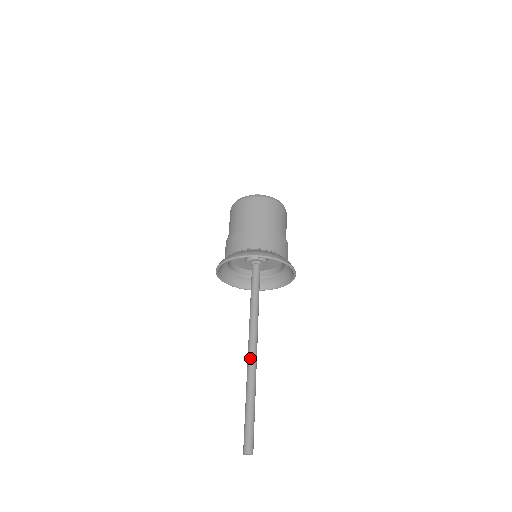
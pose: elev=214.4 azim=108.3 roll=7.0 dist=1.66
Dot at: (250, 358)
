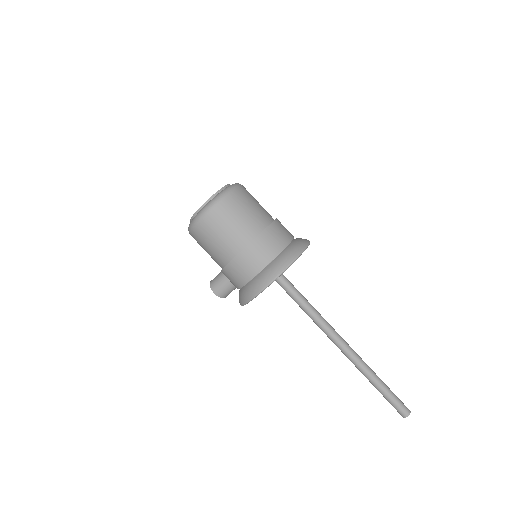
Dot at: (346, 346)
